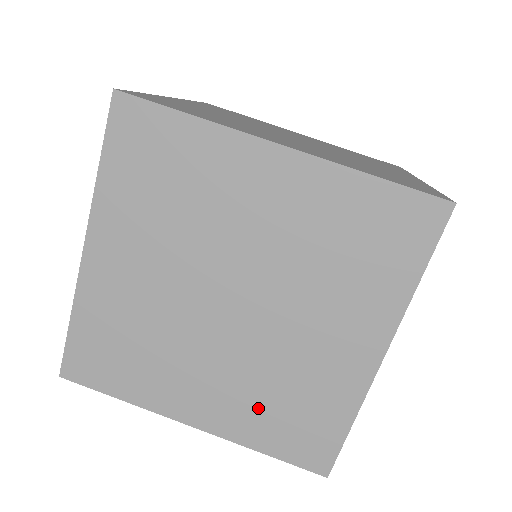
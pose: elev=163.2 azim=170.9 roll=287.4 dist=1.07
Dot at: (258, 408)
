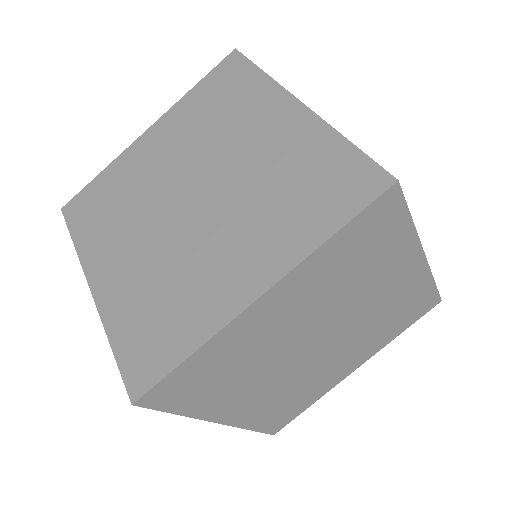
Dot at: (381, 333)
